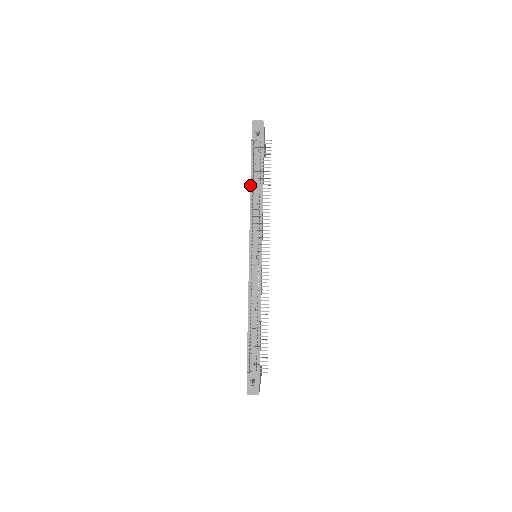
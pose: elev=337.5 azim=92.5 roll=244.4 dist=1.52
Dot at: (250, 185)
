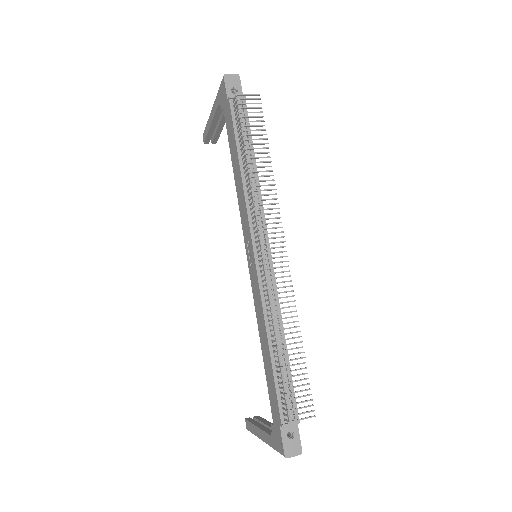
Dot at: (238, 157)
